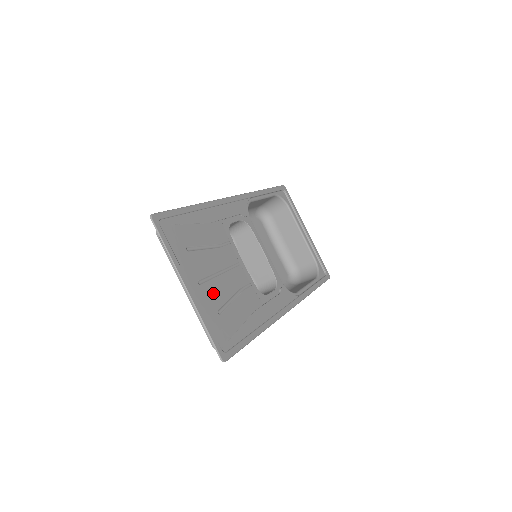
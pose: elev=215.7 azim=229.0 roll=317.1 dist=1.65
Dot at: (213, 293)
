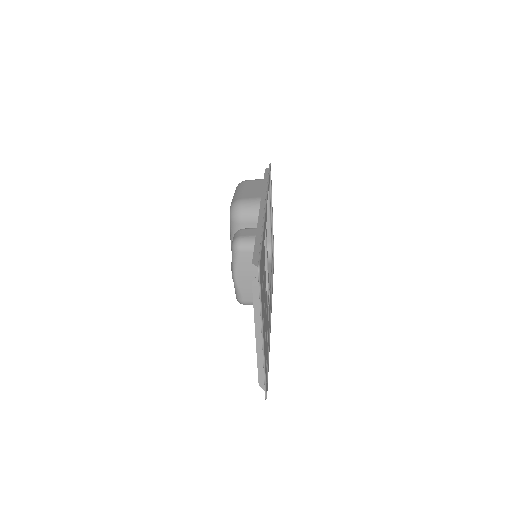
Dot at: (264, 331)
